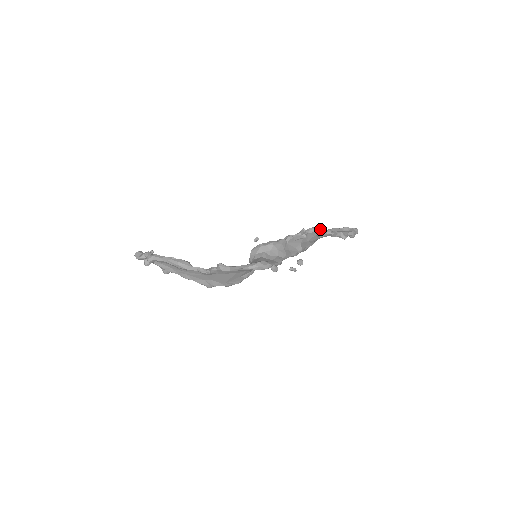
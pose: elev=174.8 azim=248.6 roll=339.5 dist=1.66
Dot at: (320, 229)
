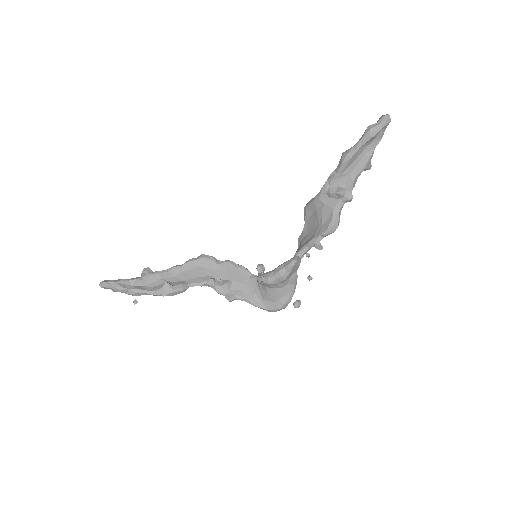
Dot at: (338, 221)
